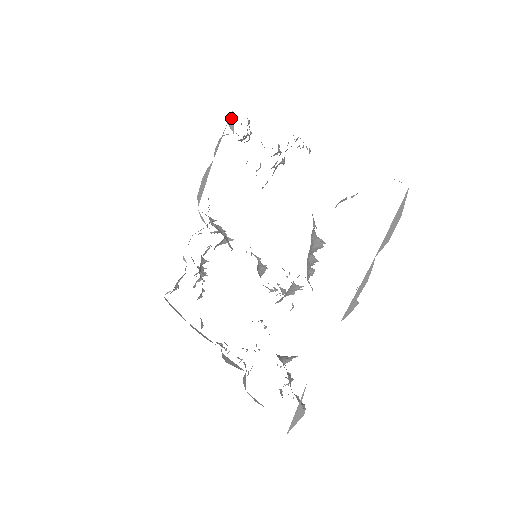
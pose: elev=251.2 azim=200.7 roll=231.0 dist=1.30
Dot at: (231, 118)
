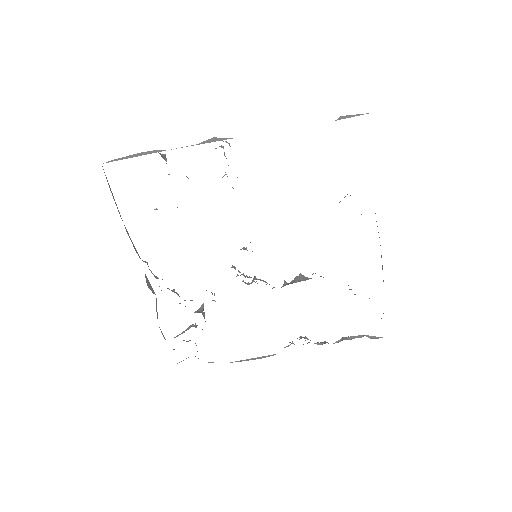
Dot at: (360, 114)
